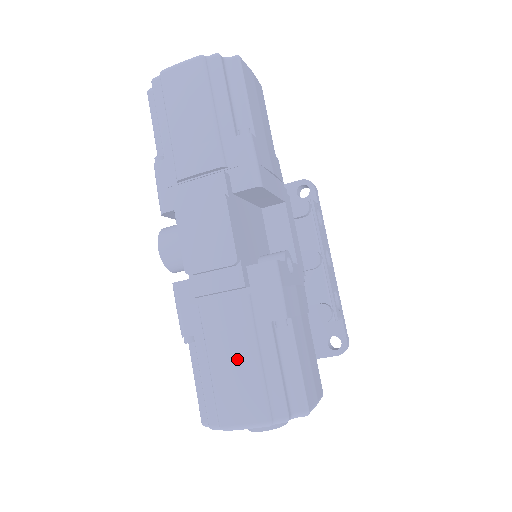
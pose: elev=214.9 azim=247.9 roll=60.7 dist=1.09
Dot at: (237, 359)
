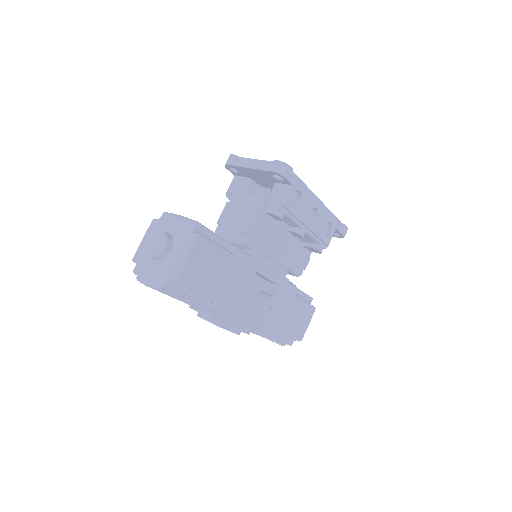
Dot at: occluded
